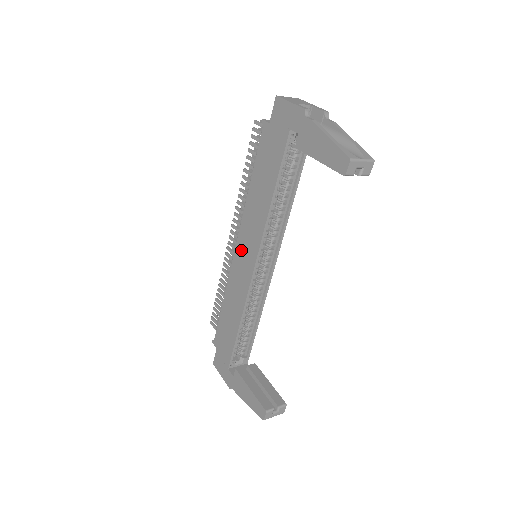
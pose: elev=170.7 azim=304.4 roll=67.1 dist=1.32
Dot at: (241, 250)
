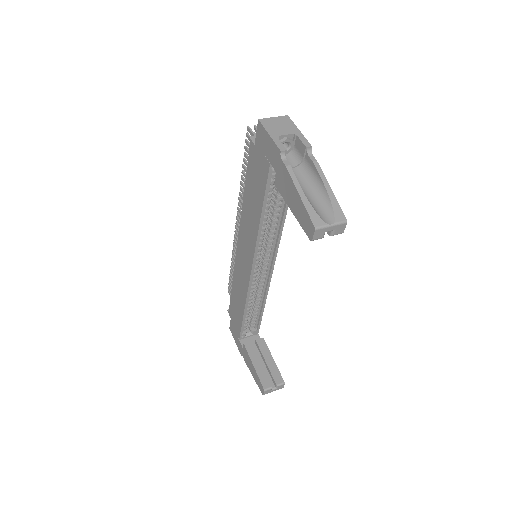
Dot at: (241, 250)
